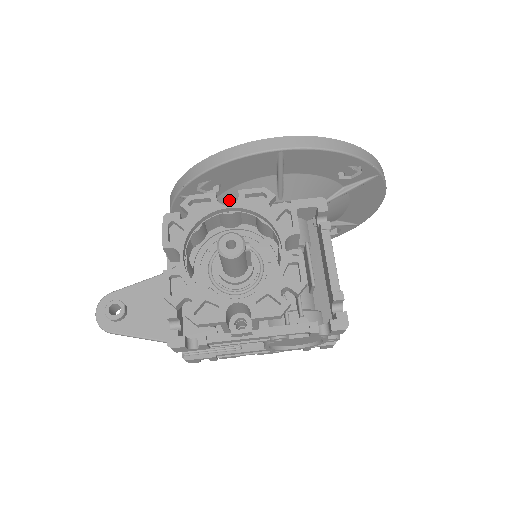
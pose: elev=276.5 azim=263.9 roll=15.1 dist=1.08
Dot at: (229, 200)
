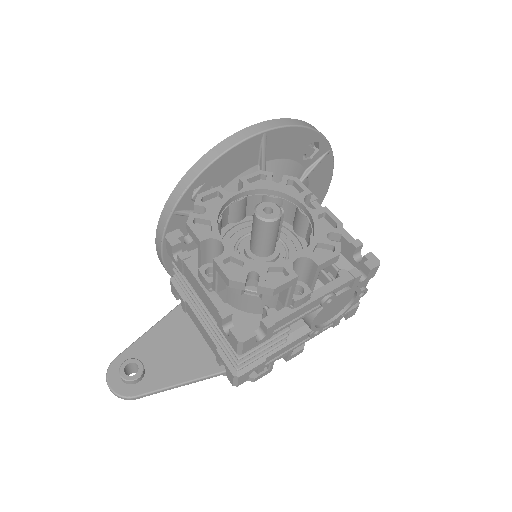
Dot at: occluded
